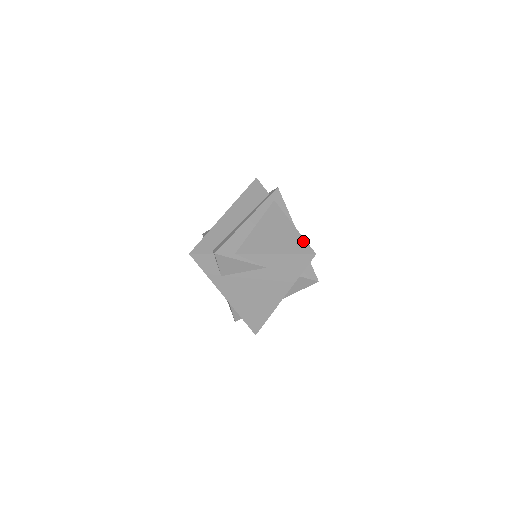
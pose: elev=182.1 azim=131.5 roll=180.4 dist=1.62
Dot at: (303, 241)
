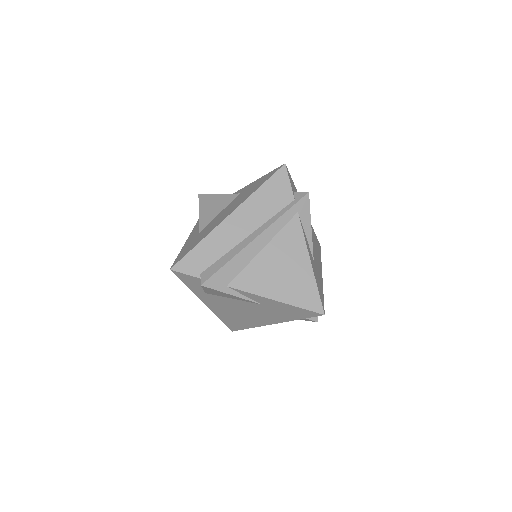
Dot at: (315, 291)
